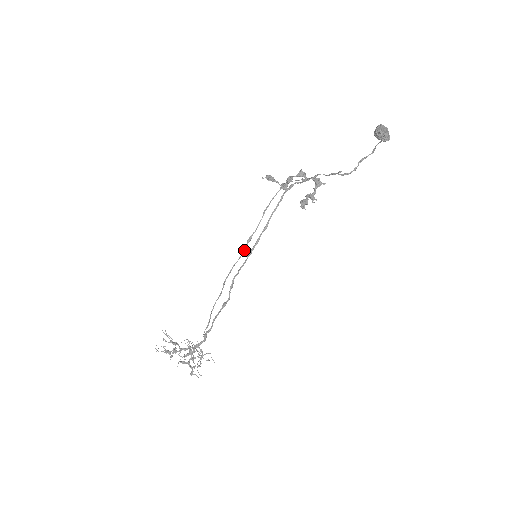
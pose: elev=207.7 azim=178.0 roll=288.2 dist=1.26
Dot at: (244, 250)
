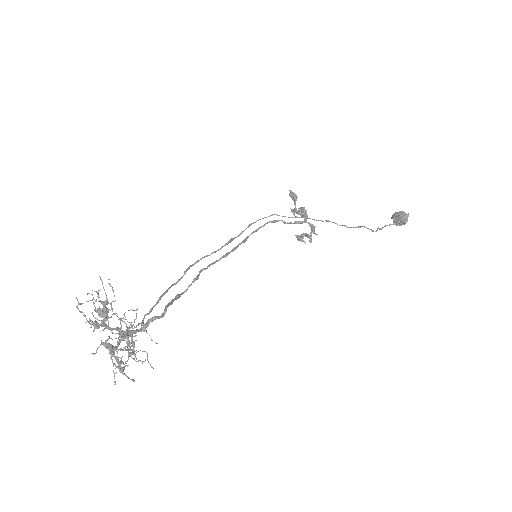
Dot at: (222, 247)
